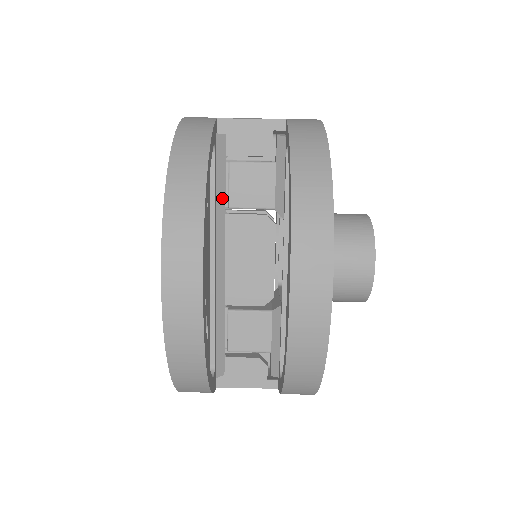
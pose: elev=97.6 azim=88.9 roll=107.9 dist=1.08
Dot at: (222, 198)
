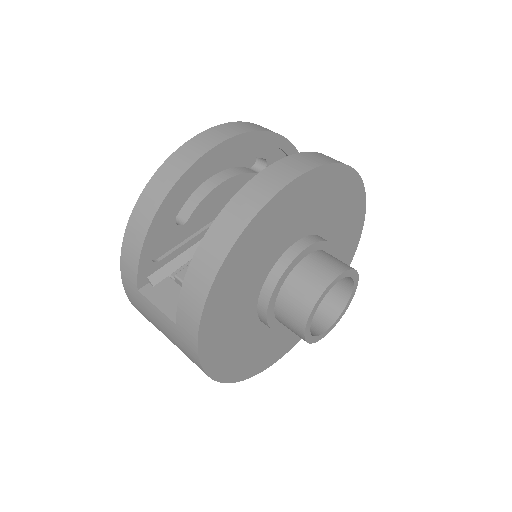
Dot at: occluded
